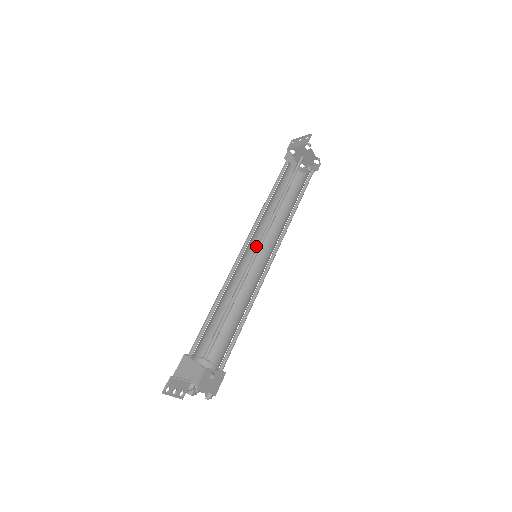
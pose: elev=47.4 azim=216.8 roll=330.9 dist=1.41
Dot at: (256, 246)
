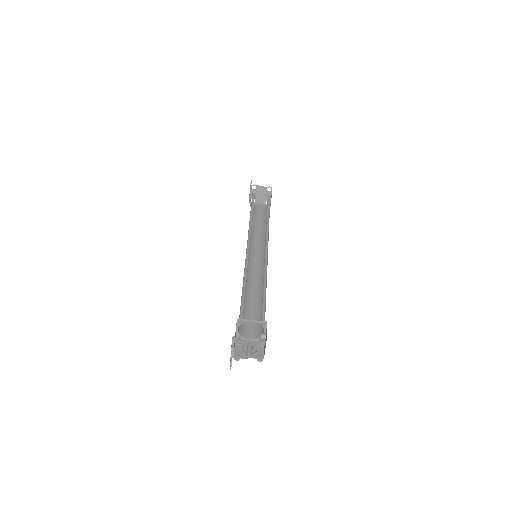
Dot at: (259, 256)
